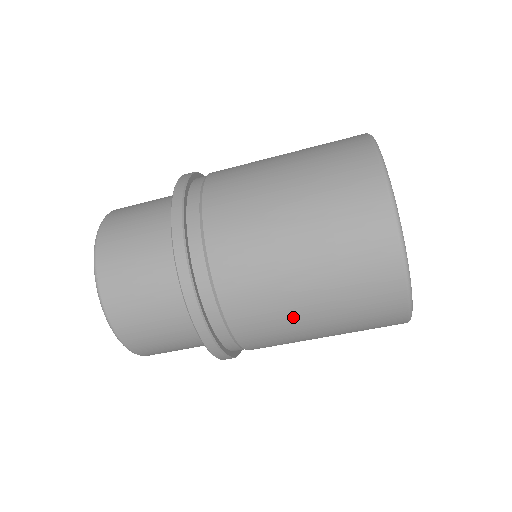
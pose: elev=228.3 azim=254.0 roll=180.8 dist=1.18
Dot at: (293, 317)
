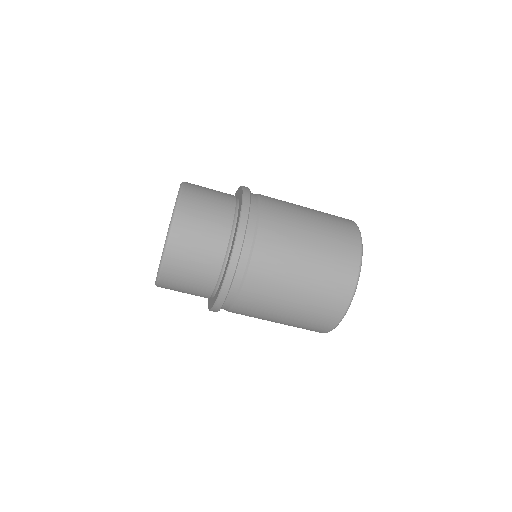
Dot at: (297, 240)
